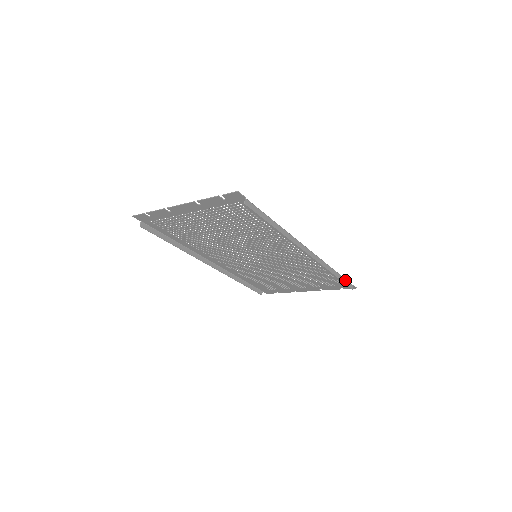
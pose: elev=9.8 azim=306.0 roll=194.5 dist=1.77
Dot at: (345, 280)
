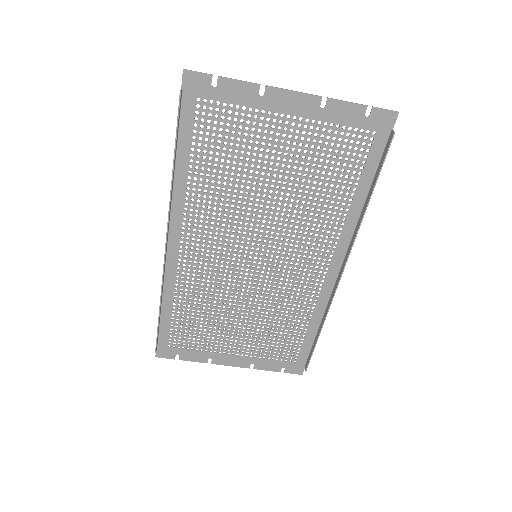
Dot at: (312, 350)
